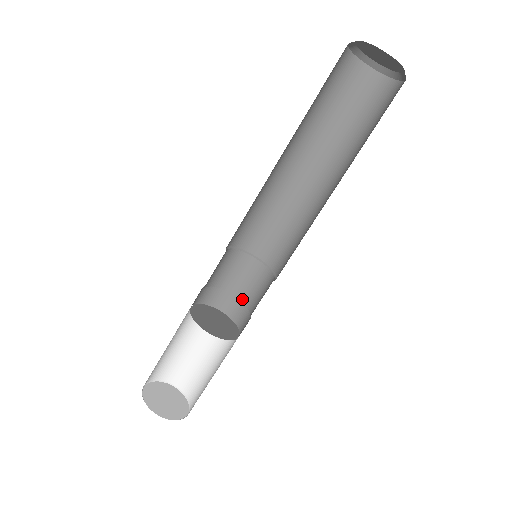
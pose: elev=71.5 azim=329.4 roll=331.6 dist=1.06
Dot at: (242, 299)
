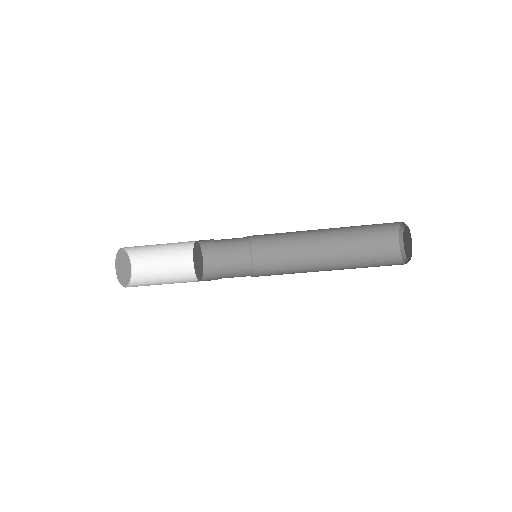
Dot at: (221, 259)
